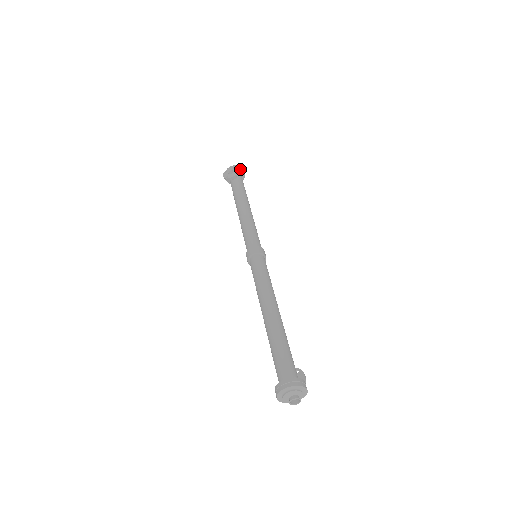
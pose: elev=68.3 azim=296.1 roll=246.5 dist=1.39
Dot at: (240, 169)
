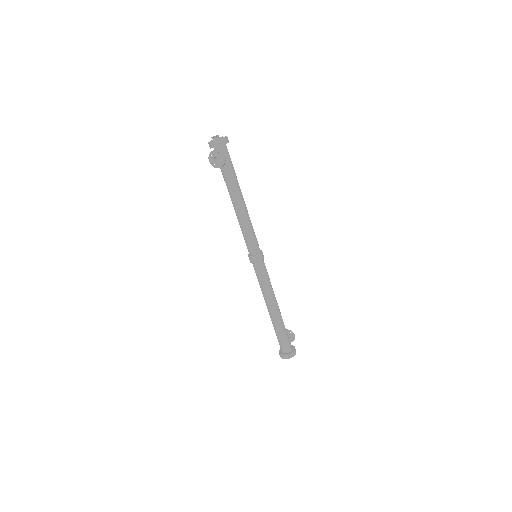
Dot at: (224, 144)
